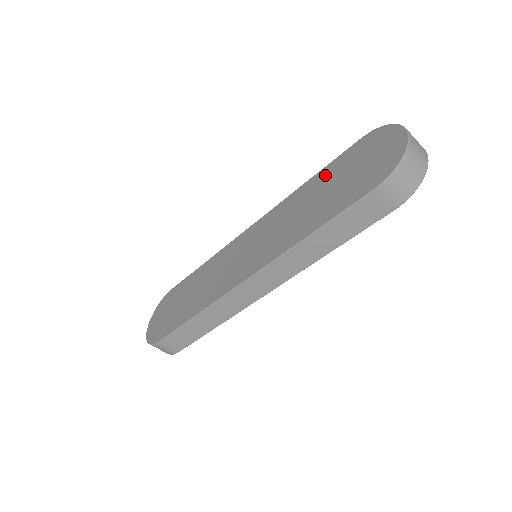
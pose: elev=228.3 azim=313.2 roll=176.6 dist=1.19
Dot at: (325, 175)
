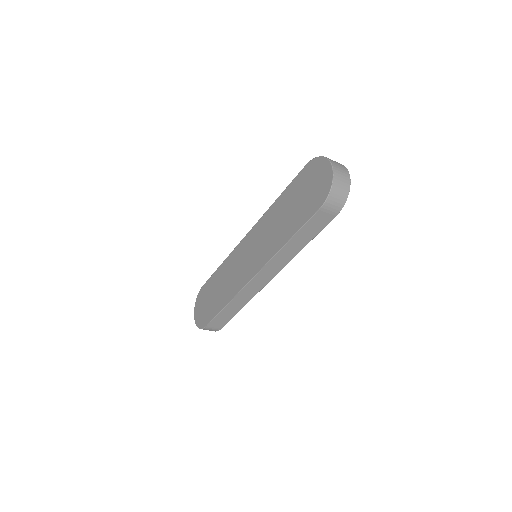
Dot at: (288, 195)
